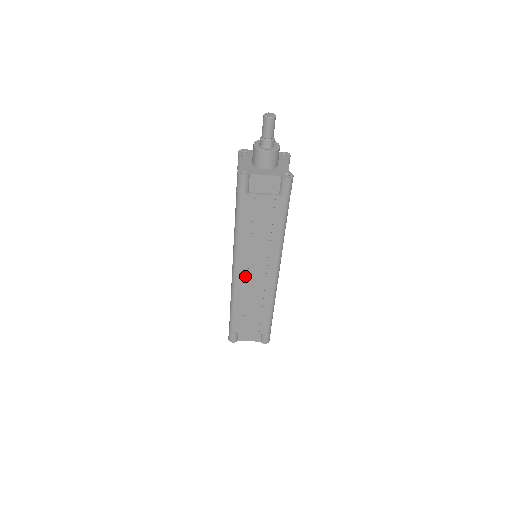
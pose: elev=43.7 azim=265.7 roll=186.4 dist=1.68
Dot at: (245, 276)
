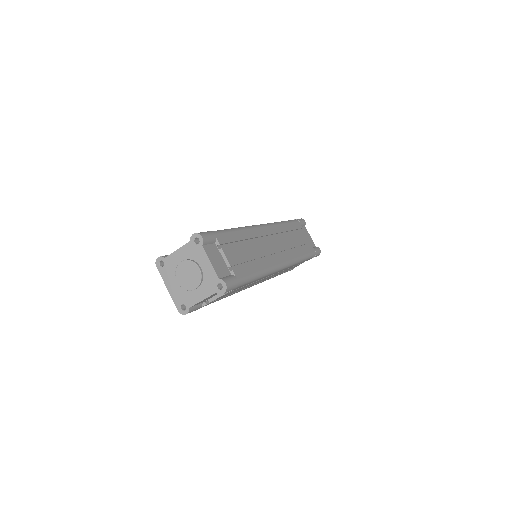
Dot at: (264, 237)
